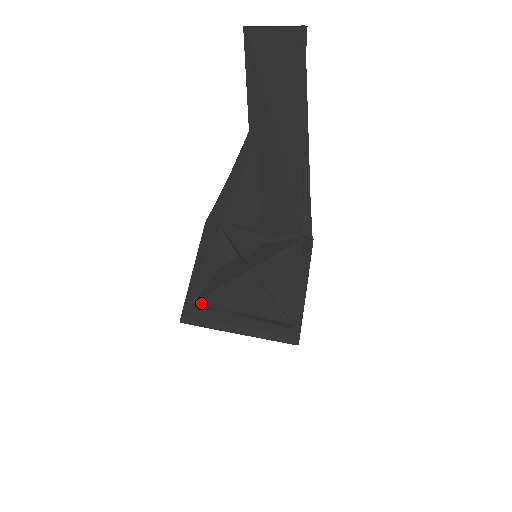
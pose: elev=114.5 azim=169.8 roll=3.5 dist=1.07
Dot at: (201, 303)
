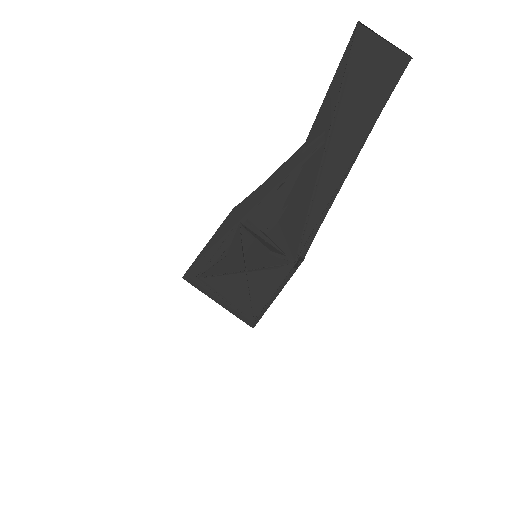
Dot at: (200, 281)
